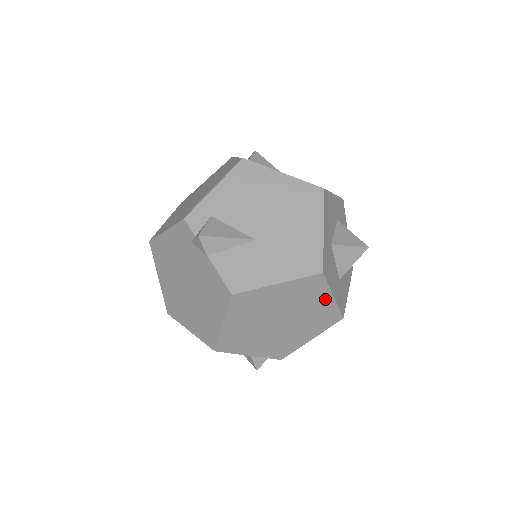
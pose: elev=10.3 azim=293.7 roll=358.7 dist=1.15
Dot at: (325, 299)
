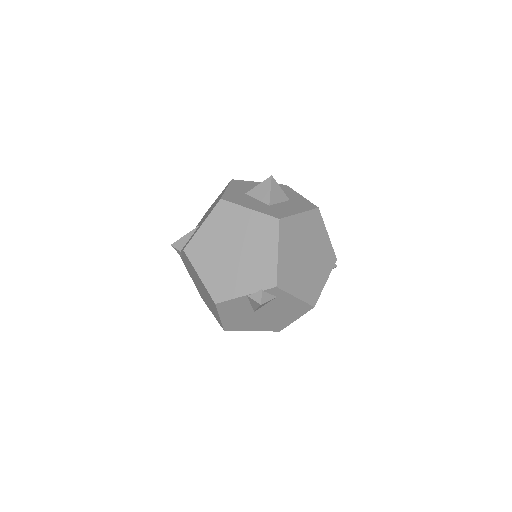
Dot at: (245, 214)
